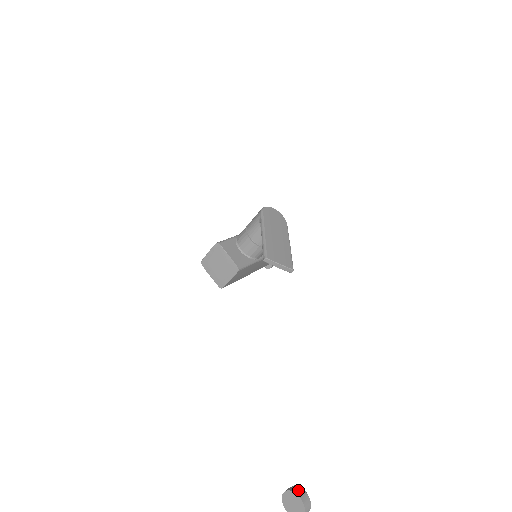
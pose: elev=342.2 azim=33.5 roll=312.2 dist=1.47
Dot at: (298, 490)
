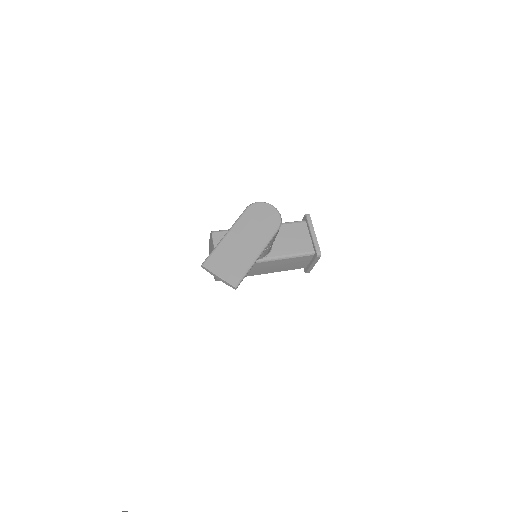
Dot at: out of frame
